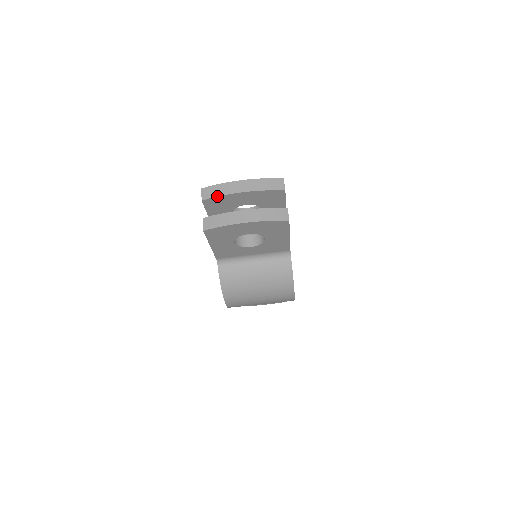
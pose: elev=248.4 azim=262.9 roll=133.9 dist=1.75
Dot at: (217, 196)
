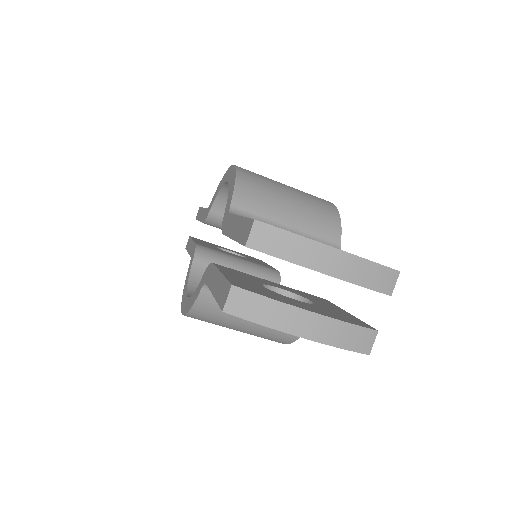
Dot at: (278, 257)
